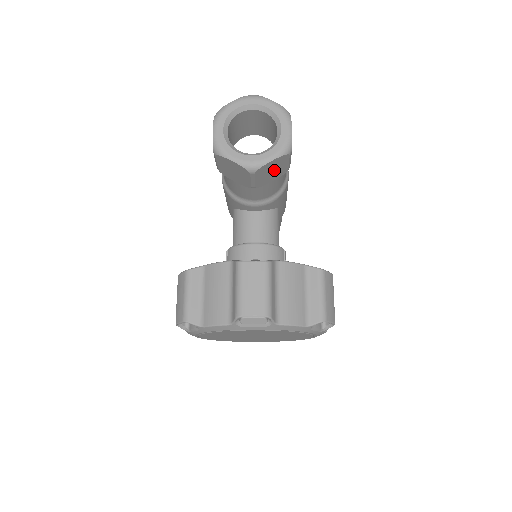
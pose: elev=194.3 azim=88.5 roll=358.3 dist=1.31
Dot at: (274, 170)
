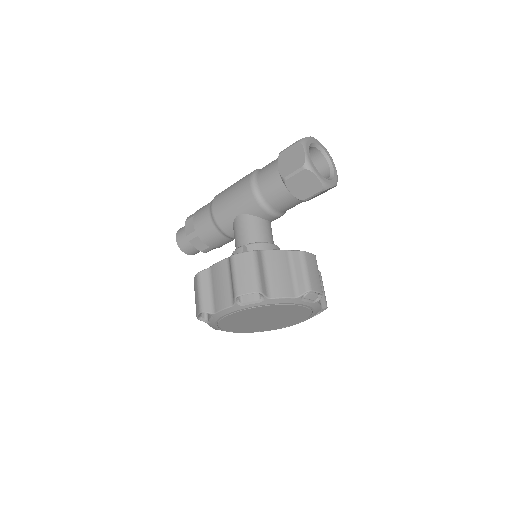
Dot at: (321, 193)
